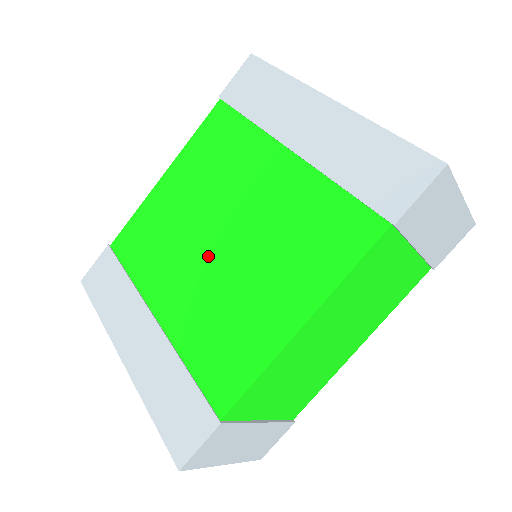
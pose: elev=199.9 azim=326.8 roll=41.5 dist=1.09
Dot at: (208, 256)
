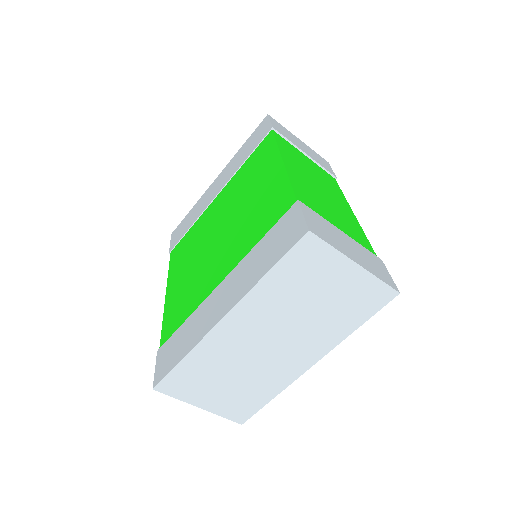
Dot at: (220, 240)
